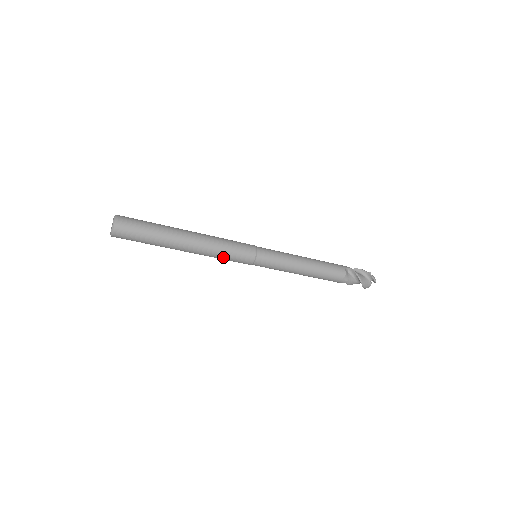
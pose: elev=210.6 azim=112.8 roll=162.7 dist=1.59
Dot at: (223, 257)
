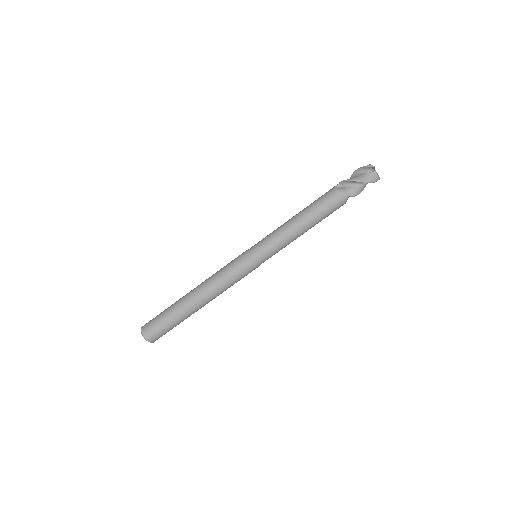
Dot at: (230, 282)
